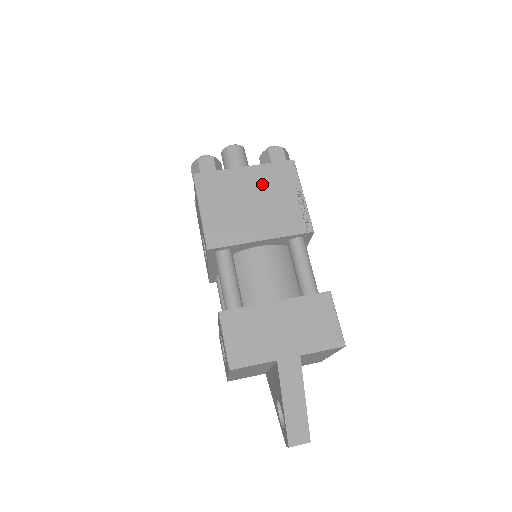
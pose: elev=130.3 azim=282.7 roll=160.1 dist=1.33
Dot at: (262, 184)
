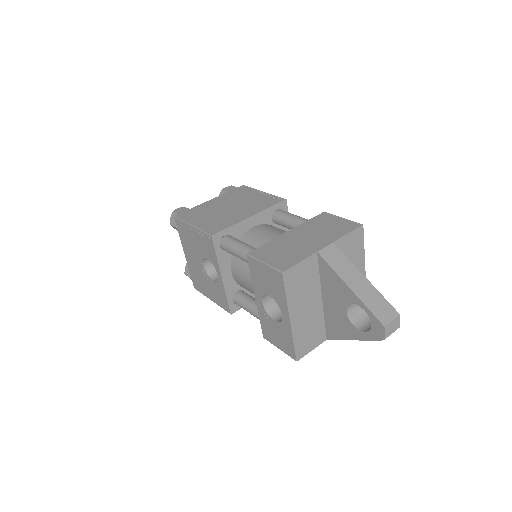
Dot at: (230, 200)
